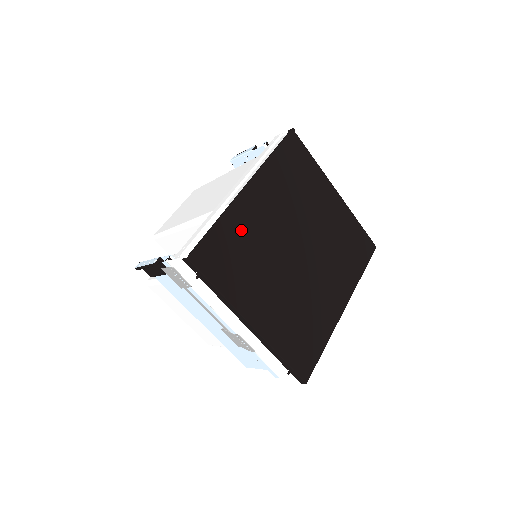
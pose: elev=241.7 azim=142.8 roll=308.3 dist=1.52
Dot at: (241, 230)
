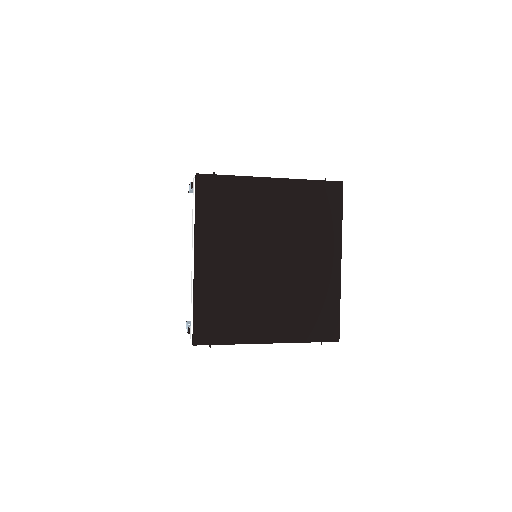
Dot at: (215, 293)
